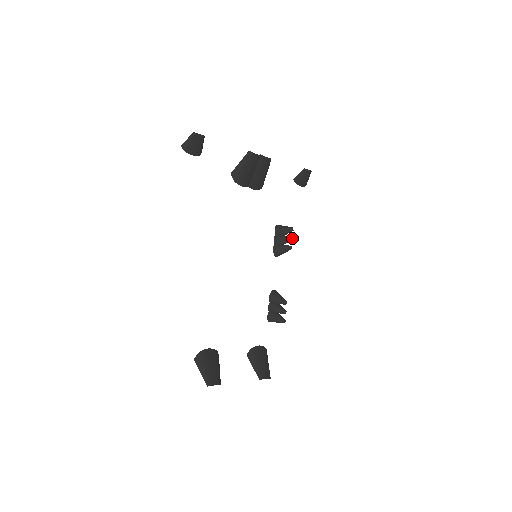
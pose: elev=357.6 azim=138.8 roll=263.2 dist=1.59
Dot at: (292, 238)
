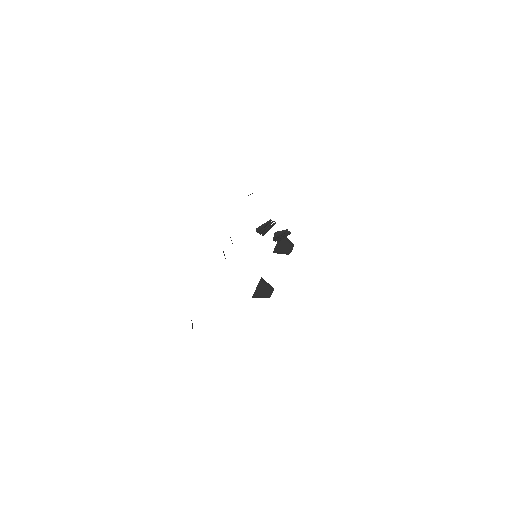
Dot at: occluded
